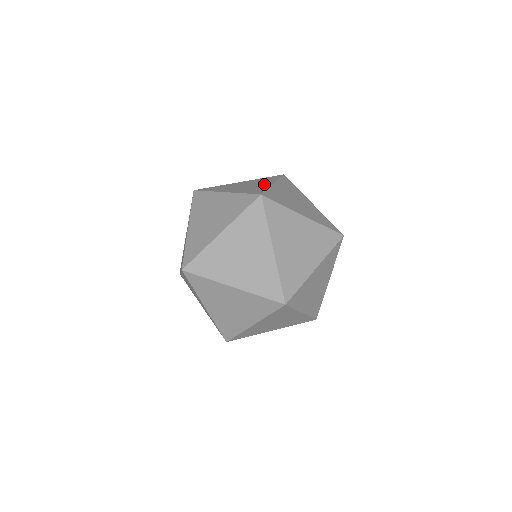
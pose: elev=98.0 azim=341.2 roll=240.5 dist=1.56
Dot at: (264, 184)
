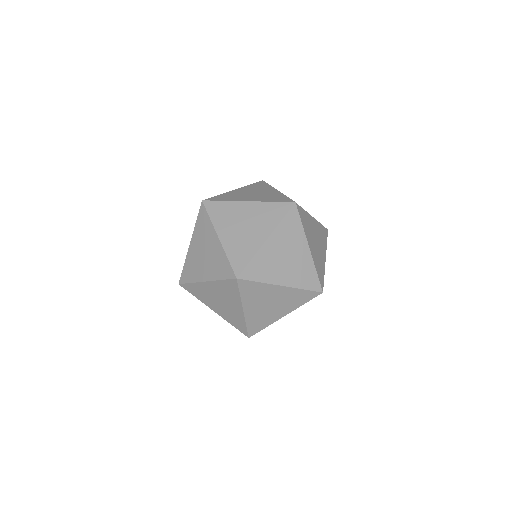
Dot at: occluded
